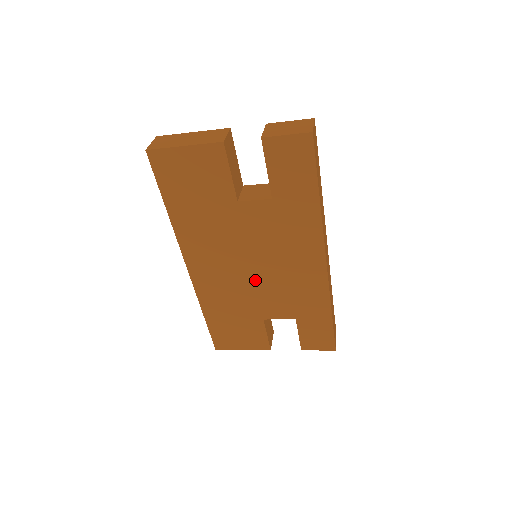
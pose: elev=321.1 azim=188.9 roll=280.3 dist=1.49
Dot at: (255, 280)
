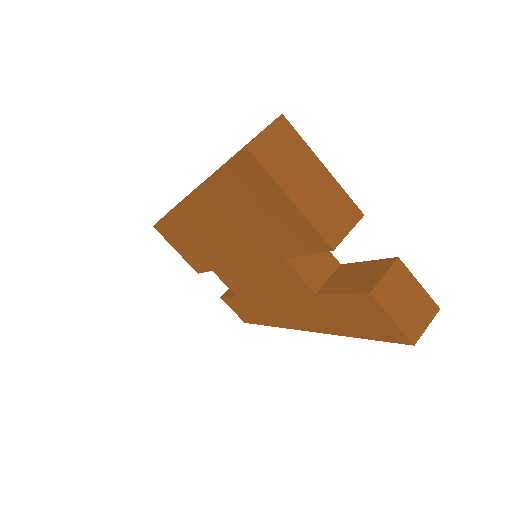
Dot at: (234, 267)
